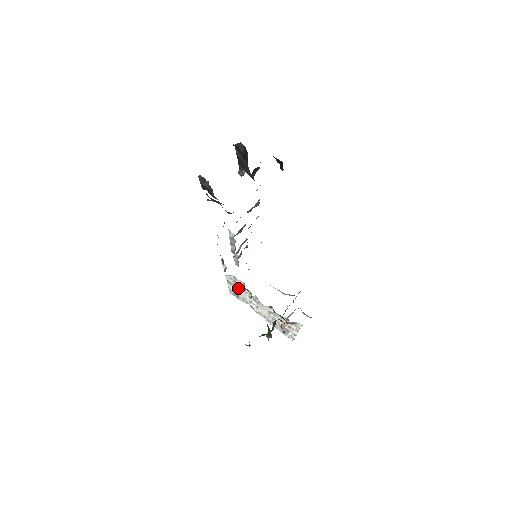
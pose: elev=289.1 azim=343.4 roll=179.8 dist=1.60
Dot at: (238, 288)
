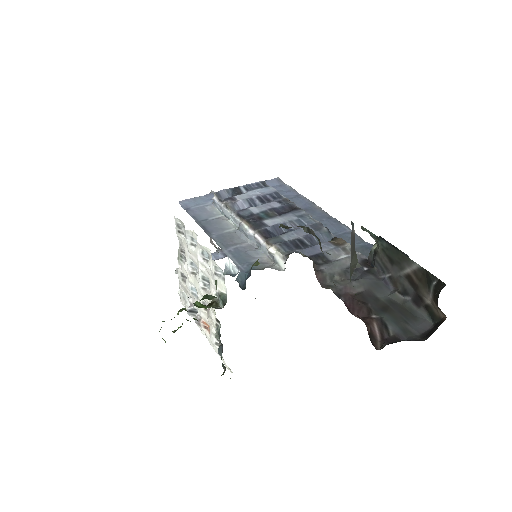
Dot at: (205, 266)
